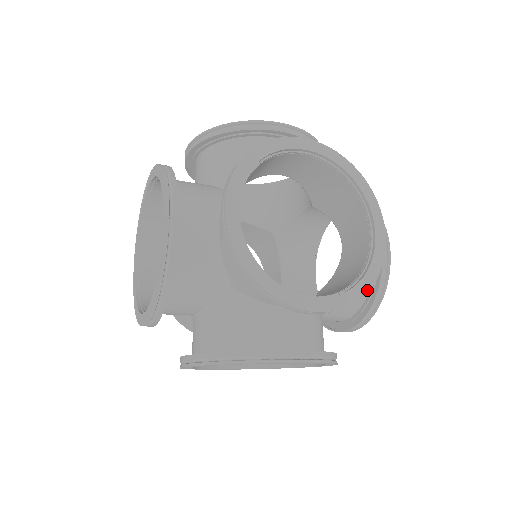
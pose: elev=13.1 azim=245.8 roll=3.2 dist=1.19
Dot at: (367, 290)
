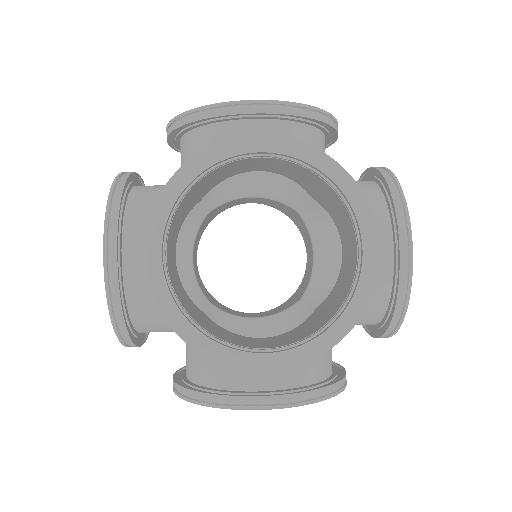
Dot at: occluded
